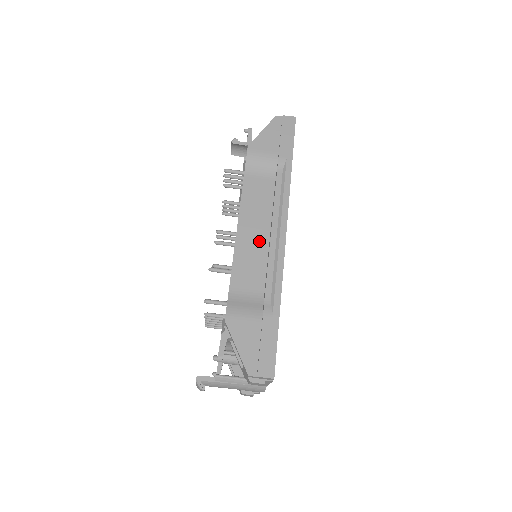
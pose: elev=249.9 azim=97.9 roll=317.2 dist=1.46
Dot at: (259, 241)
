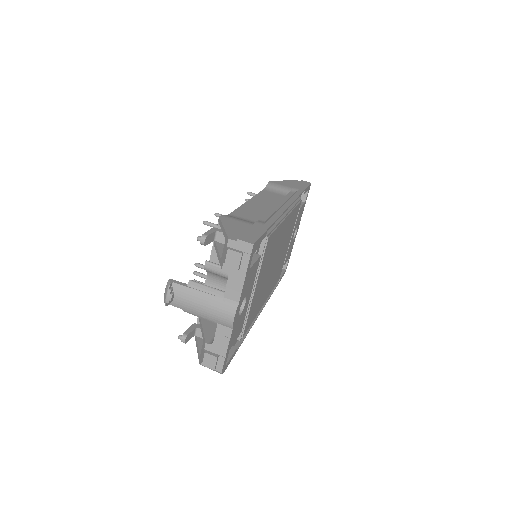
Dot at: (264, 208)
